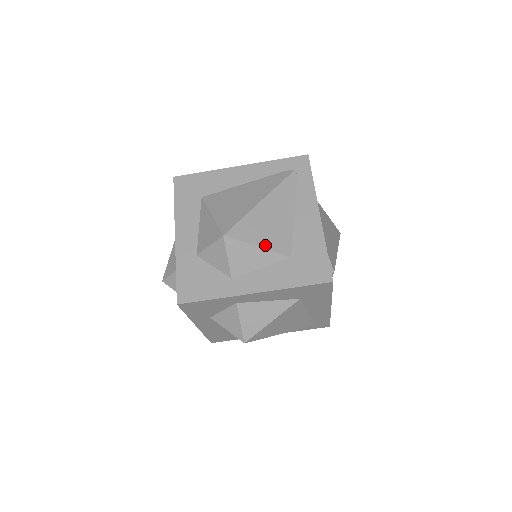
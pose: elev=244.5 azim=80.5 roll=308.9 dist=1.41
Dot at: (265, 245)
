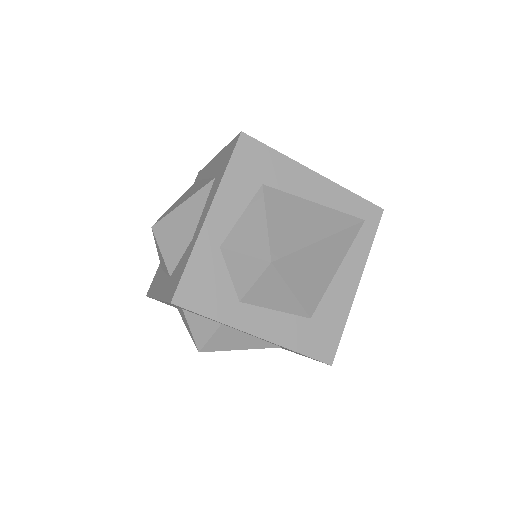
Dot at: (189, 197)
